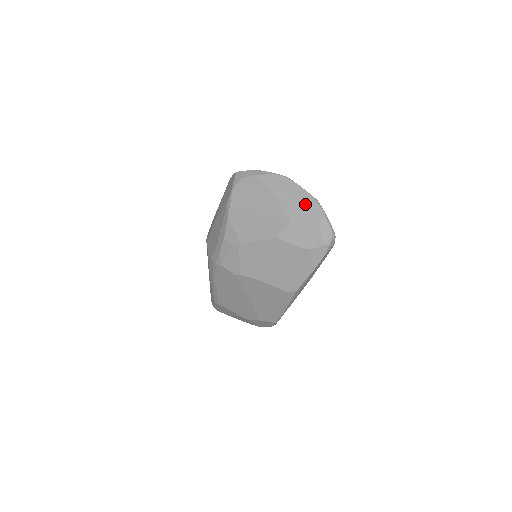
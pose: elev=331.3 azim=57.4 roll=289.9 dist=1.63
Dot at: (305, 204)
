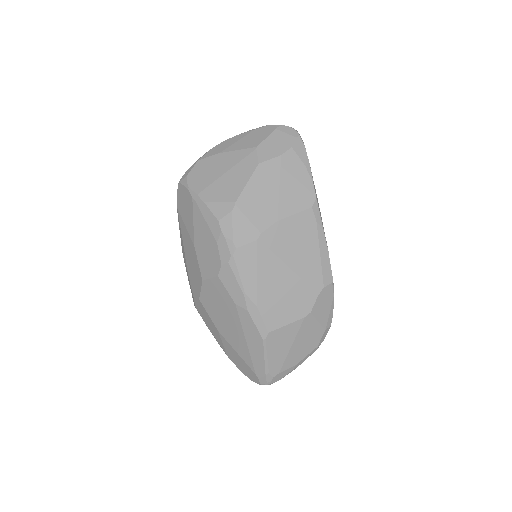
Dot at: (253, 134)
